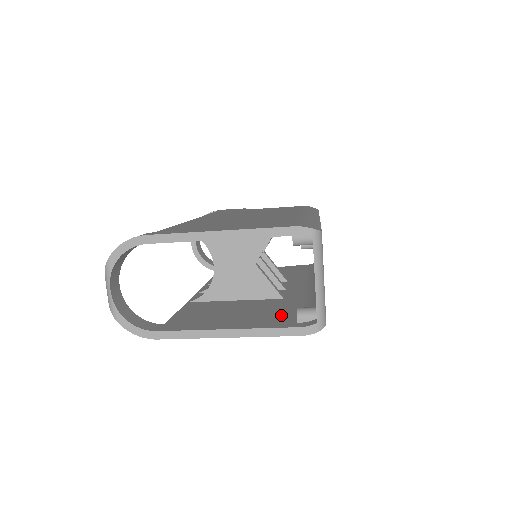
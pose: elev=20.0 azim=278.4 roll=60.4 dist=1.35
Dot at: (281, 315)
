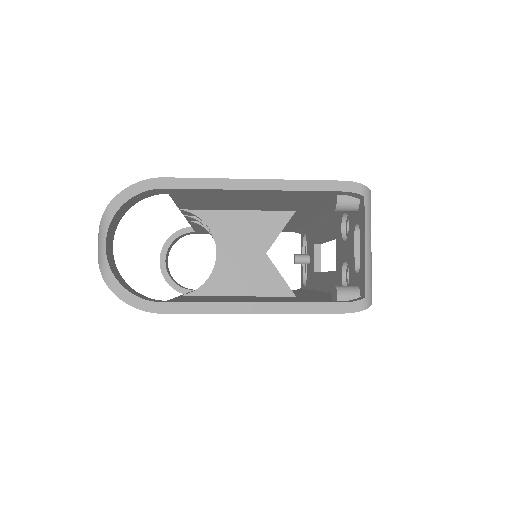
Dot at: (310, 299)
